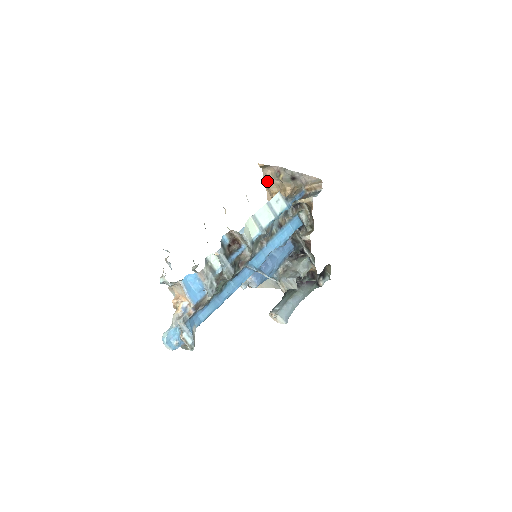
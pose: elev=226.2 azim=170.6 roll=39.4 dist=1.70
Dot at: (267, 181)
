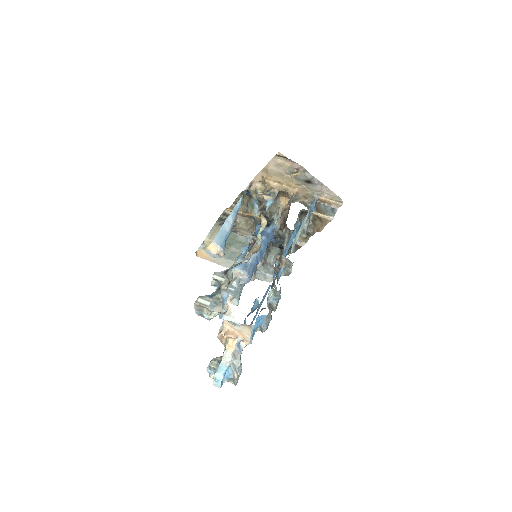
Dot at: (272, 167)
